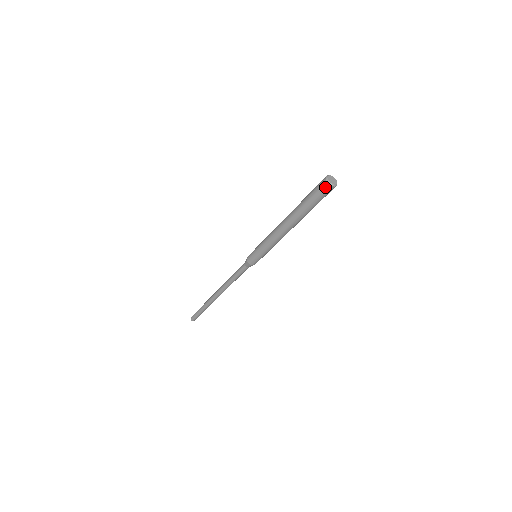
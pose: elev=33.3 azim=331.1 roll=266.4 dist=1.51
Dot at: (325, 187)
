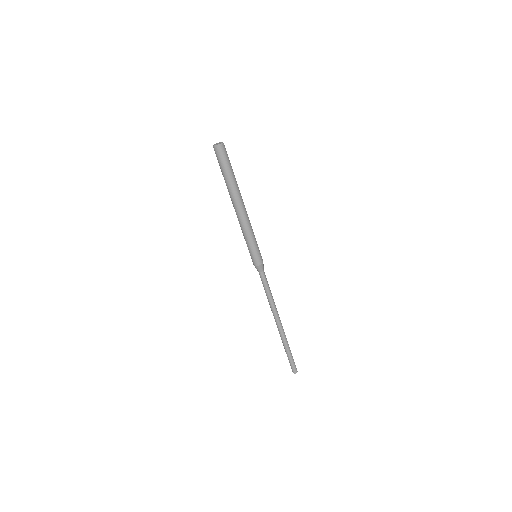
Dot at: (215, 151)
